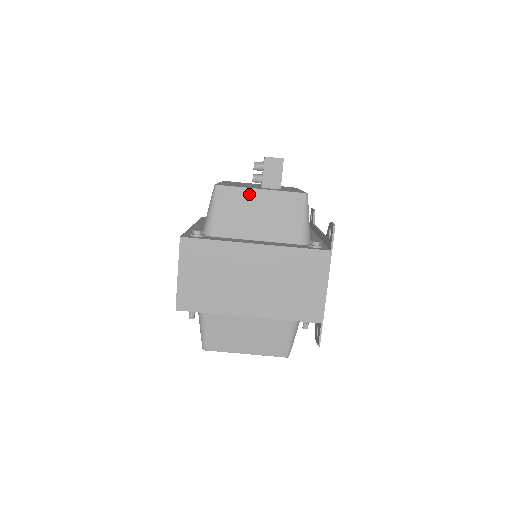
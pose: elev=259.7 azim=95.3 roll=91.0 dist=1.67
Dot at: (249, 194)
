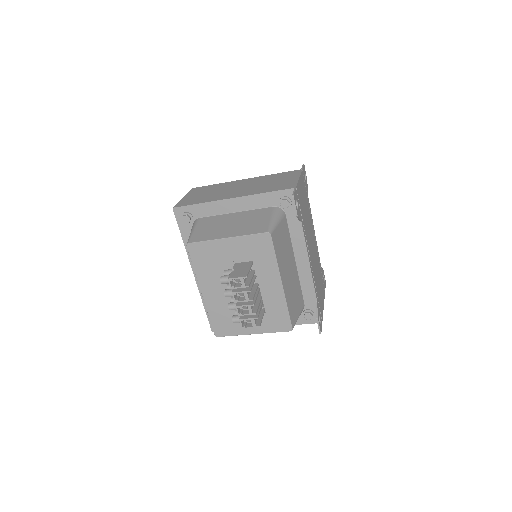
Dot at: occluded
